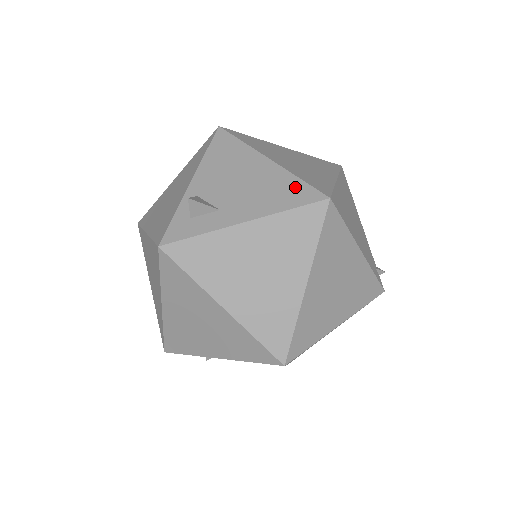
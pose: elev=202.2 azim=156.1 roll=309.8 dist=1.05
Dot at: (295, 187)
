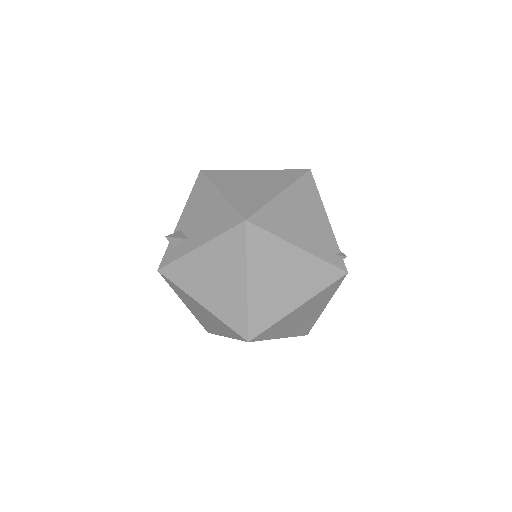
Dot at: (229, 214)
